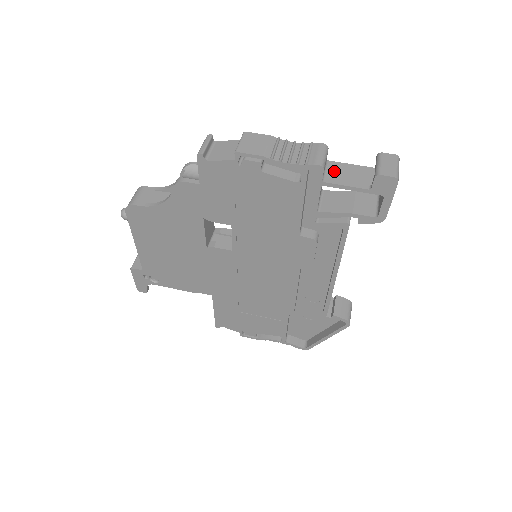
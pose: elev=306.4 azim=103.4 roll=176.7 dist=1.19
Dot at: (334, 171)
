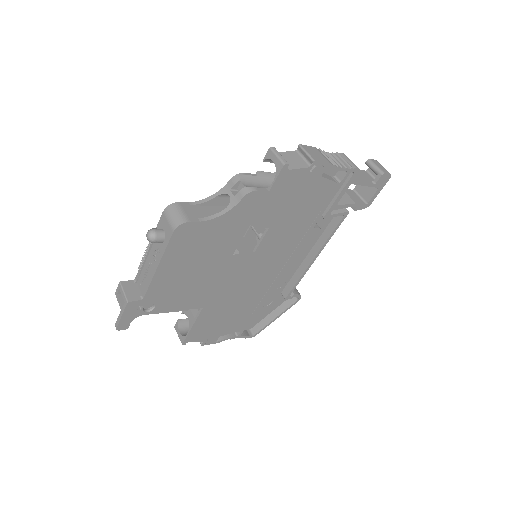
Dot at: occluded
